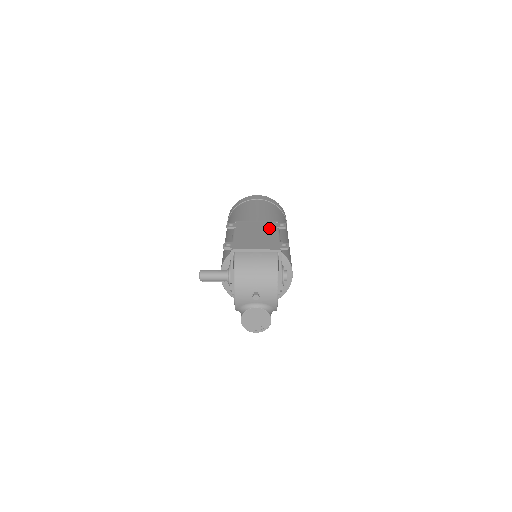
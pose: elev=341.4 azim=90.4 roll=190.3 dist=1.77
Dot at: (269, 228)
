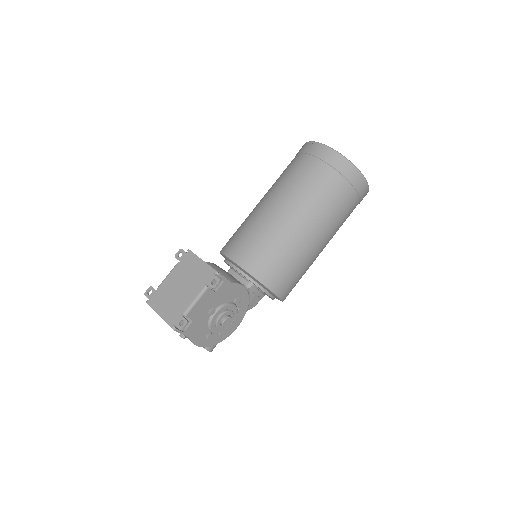
Dot at: (198, 282)
